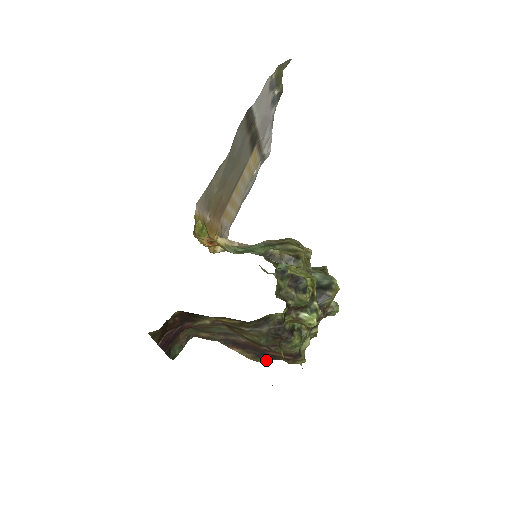
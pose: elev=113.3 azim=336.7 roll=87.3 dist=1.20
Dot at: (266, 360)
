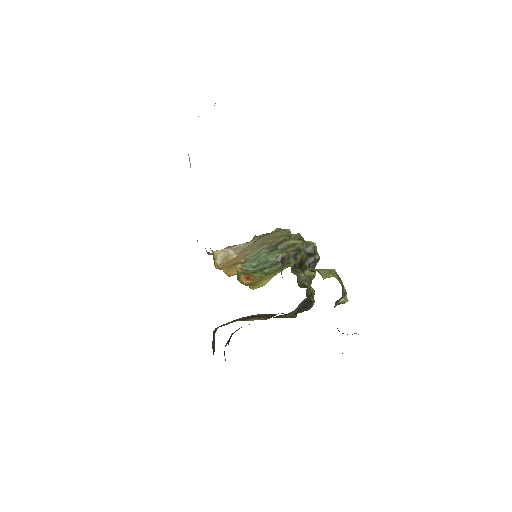
Dot at: occluded
